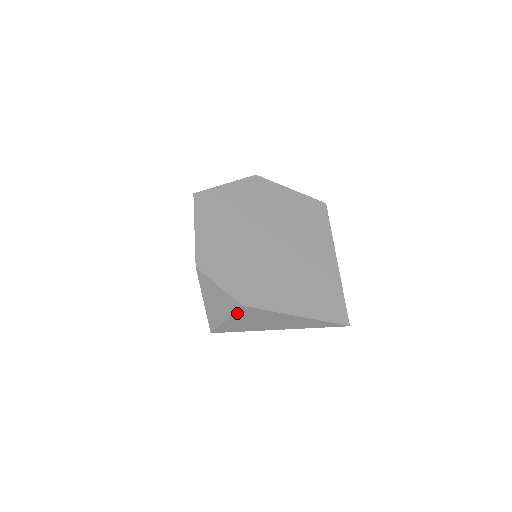
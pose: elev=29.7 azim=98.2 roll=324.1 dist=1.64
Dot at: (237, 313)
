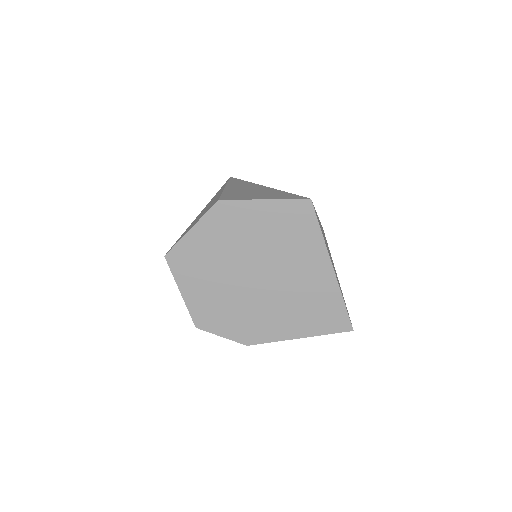
Dot at: occluded
